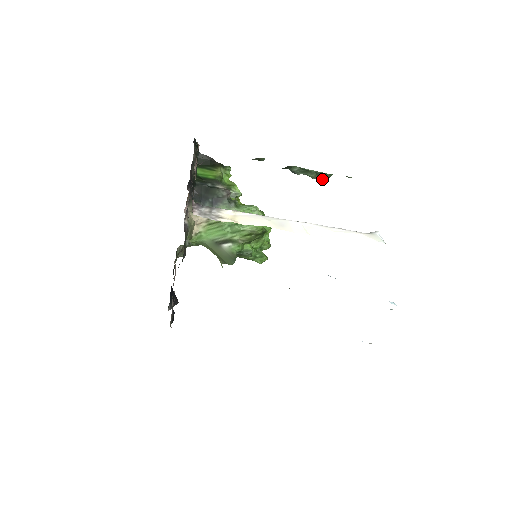
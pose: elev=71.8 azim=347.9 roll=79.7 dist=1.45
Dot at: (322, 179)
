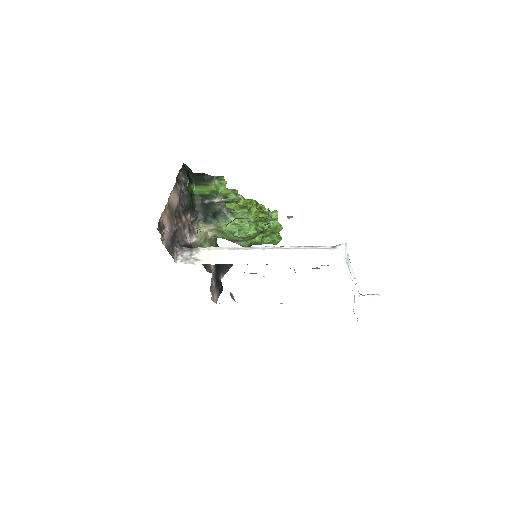
Dot at: occluded
